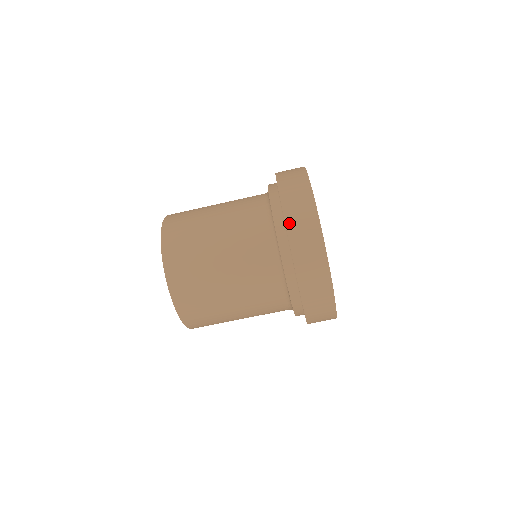
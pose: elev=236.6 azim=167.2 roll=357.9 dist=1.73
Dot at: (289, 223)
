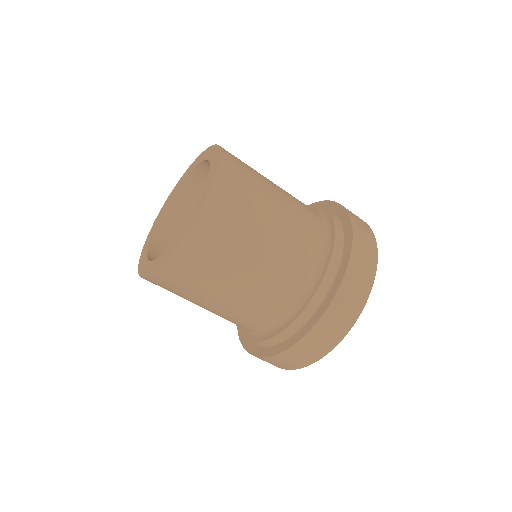
Dot at: (337, 300)
